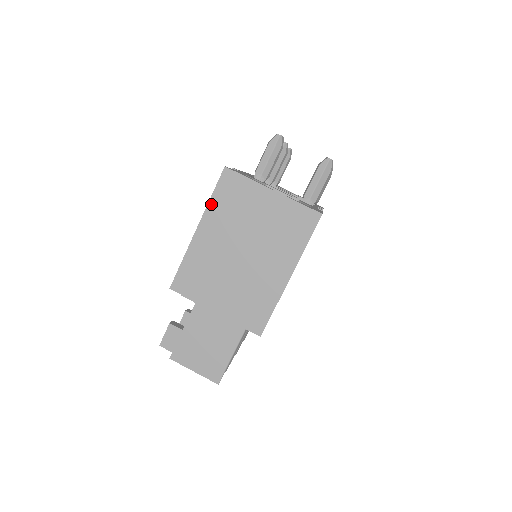
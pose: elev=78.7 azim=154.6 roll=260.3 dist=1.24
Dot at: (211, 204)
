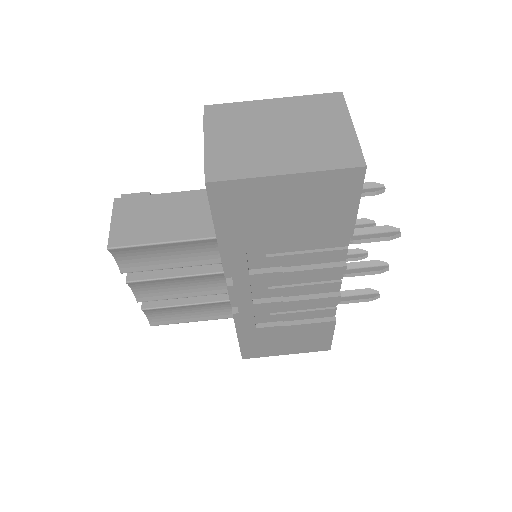
Dot at: (303, 97)
